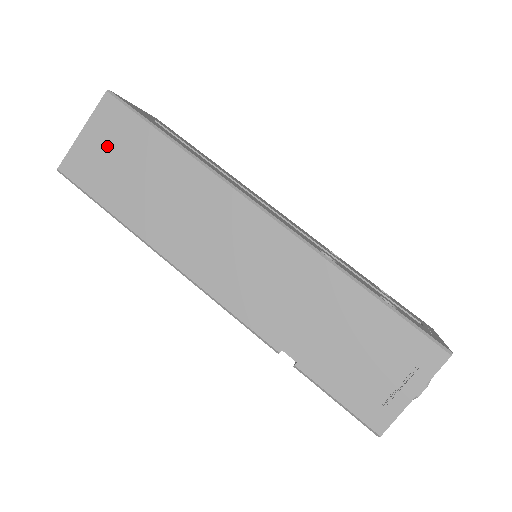
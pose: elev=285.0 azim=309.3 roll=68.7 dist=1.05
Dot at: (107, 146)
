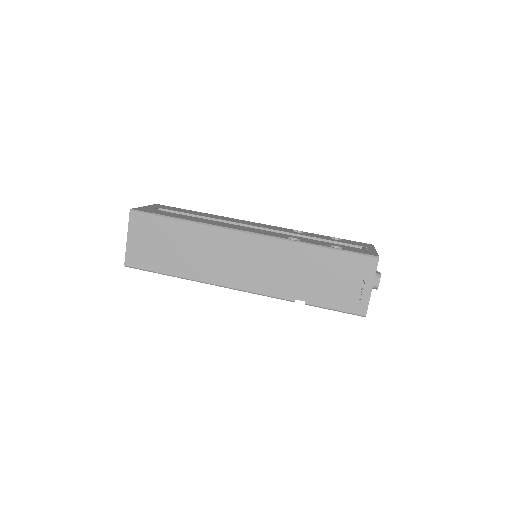
Dot at: (146, 240)
